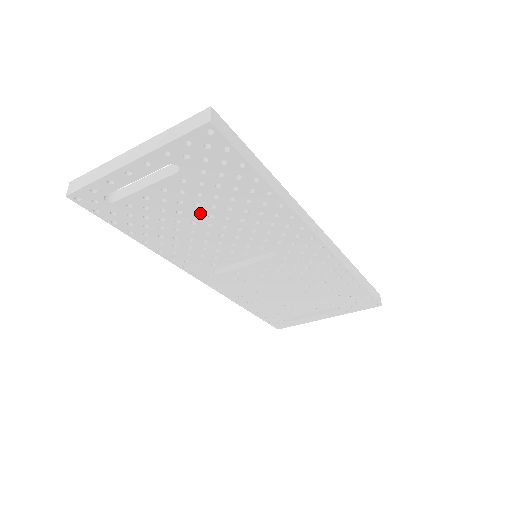
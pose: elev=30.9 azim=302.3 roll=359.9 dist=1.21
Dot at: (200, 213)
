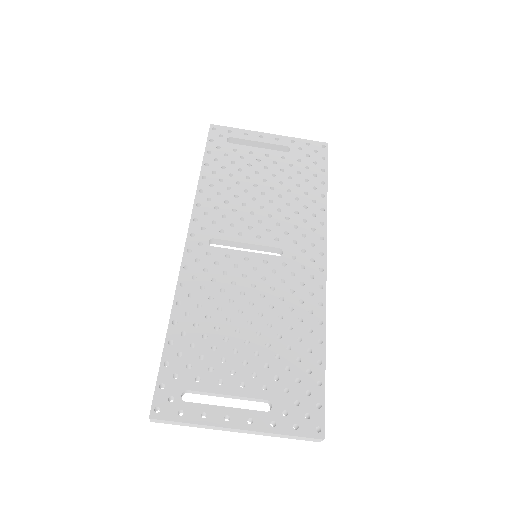
Dot at: (268, 182)
